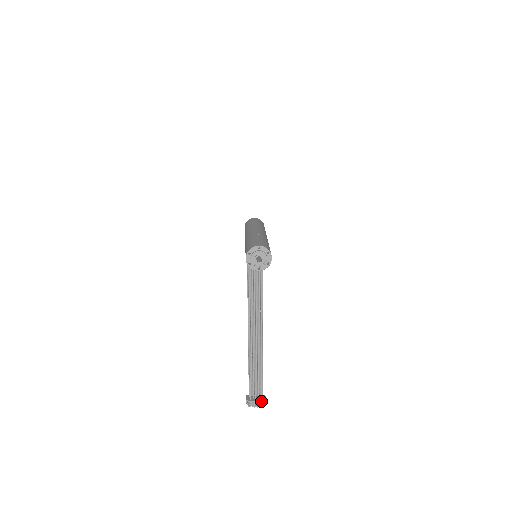
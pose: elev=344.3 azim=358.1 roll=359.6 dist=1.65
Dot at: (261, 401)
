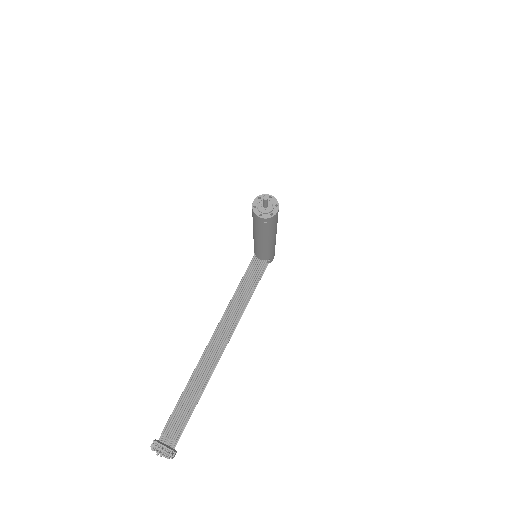
Dot at: (169, 449)
